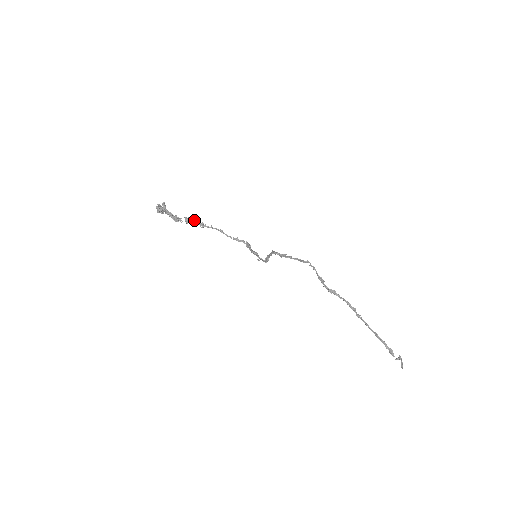
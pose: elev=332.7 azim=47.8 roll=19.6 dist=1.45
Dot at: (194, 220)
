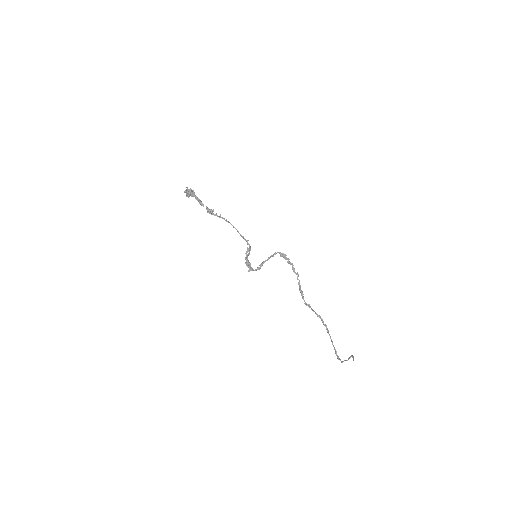
Dot at: (213, 211)
